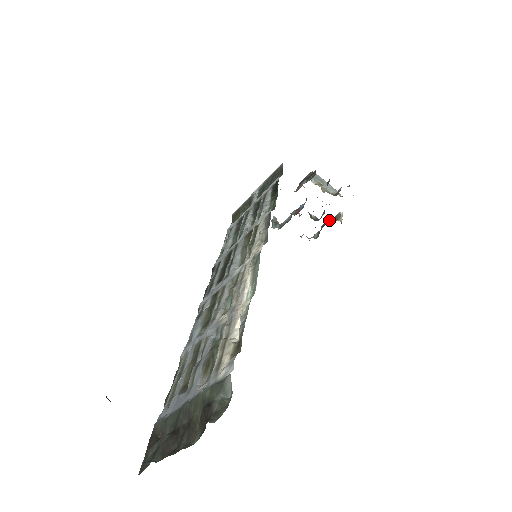
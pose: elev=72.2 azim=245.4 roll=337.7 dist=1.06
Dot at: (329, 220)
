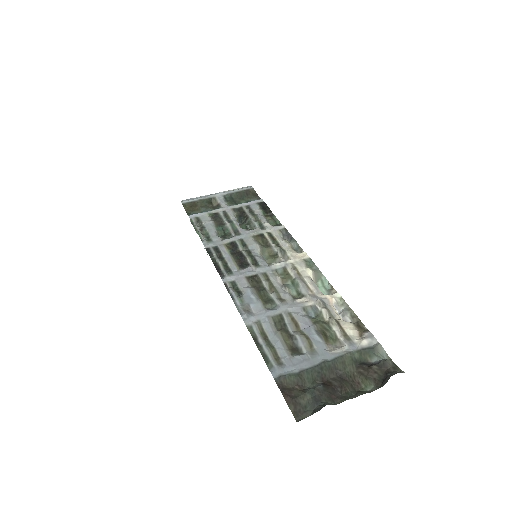
Dot at: occluded
